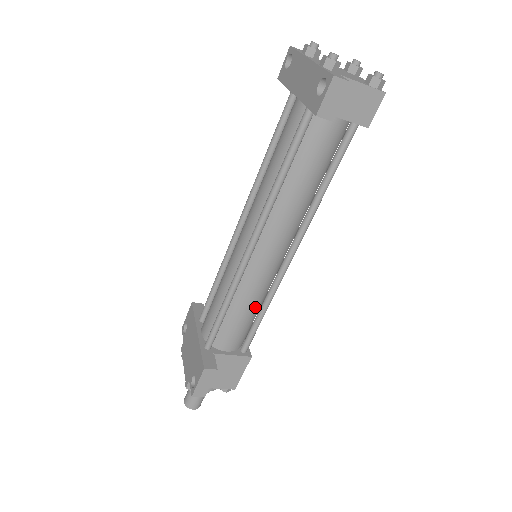
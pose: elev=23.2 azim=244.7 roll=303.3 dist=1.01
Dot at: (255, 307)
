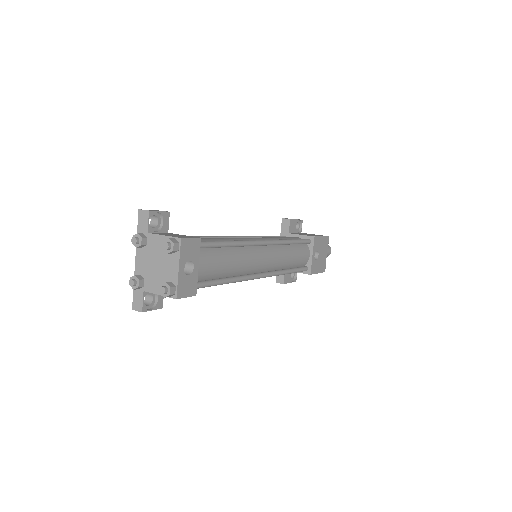
Dot at: occluded
